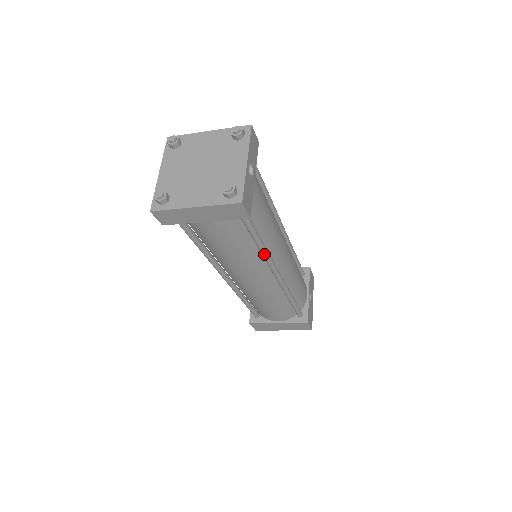
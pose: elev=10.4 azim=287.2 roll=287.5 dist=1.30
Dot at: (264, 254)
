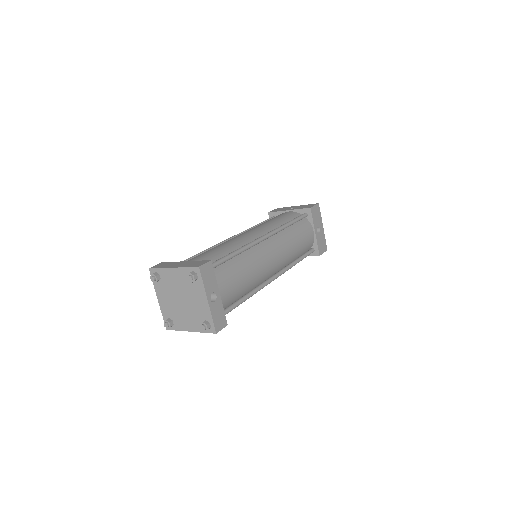
Dot at: occluded
